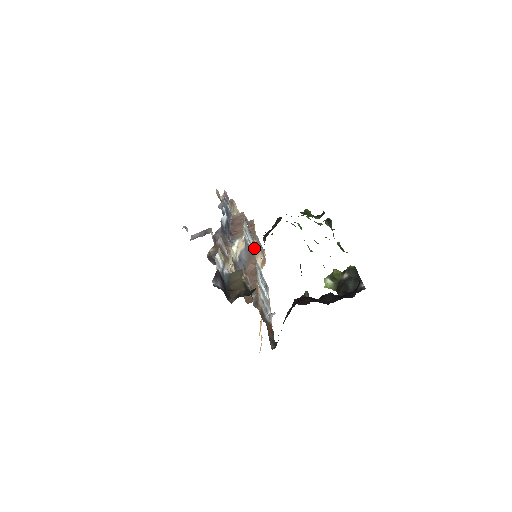
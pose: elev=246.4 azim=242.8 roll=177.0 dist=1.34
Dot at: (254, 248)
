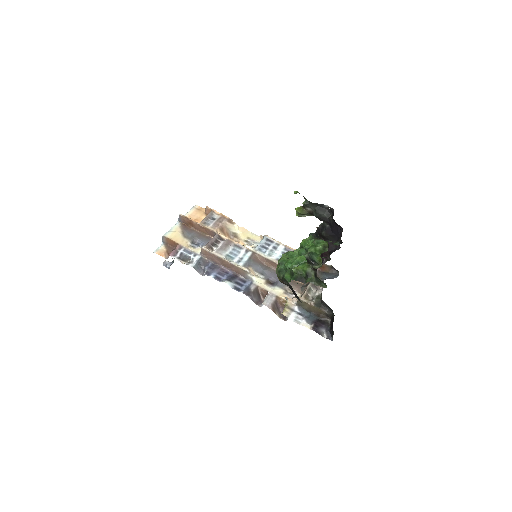
Dot at: (235, 244)
